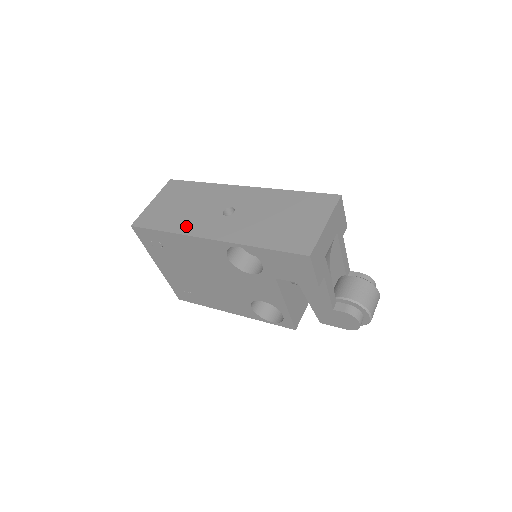
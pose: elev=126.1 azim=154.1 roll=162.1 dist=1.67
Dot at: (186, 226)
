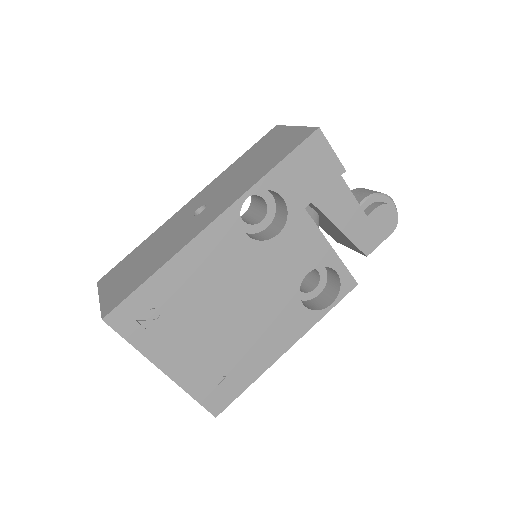
Dot at: (172, 249)
